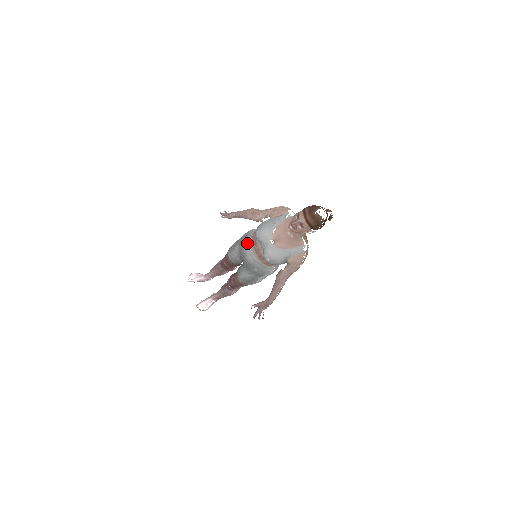
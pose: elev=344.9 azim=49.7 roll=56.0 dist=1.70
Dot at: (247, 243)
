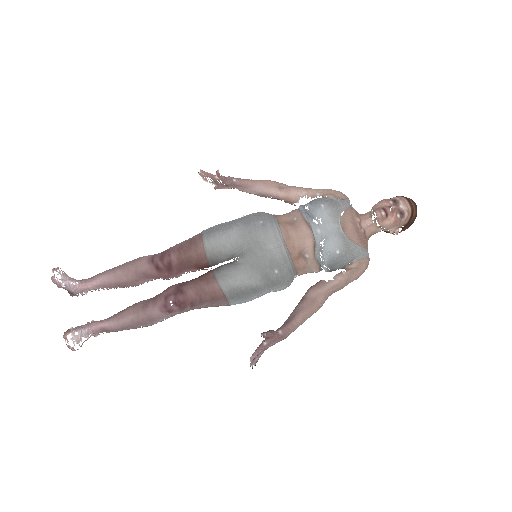
Dot at: (271, 224)
